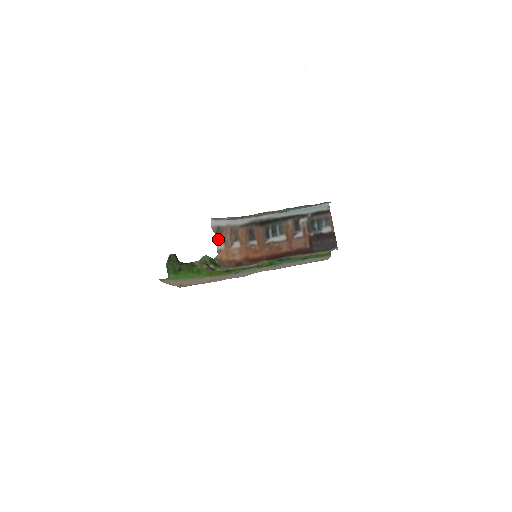
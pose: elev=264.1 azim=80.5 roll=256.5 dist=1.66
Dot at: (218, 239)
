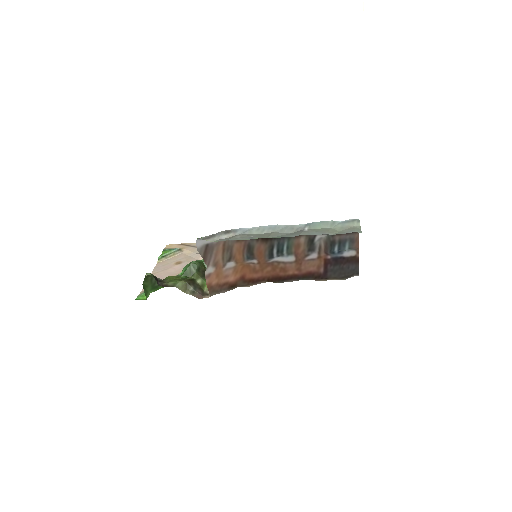
Dot at: (206, 264)
